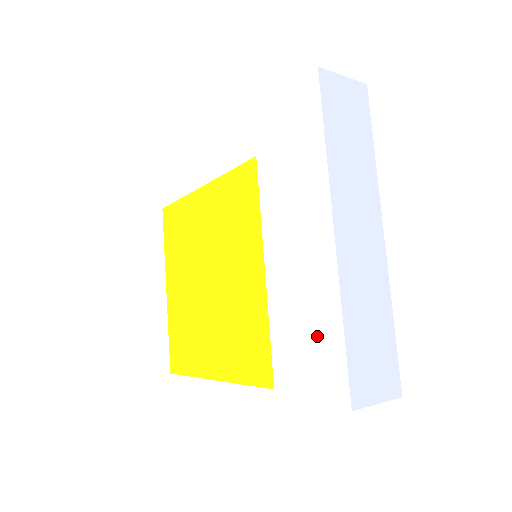
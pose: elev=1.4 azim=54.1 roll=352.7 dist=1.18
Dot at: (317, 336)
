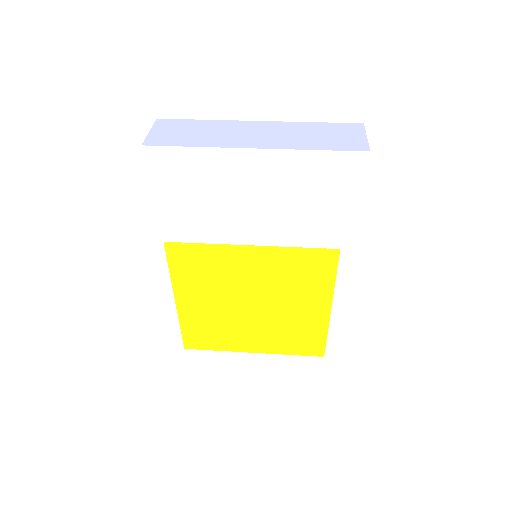
Dot at: occluded
